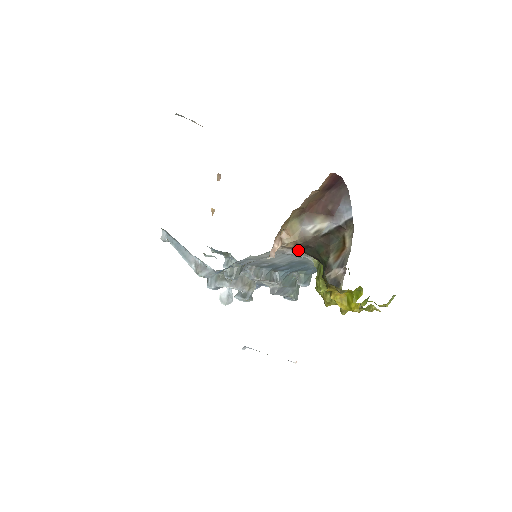
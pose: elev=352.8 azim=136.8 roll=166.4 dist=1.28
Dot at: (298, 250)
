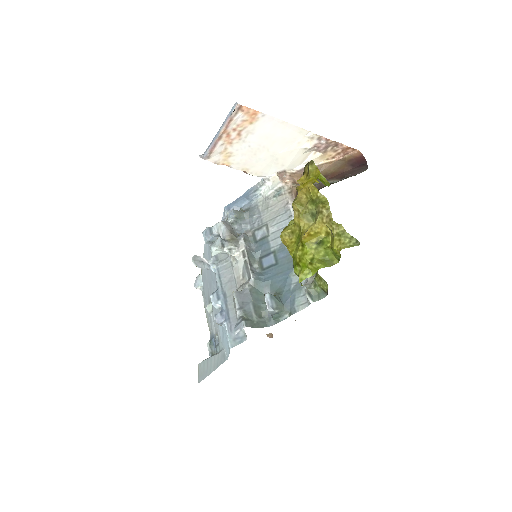
Dot at: occluded
